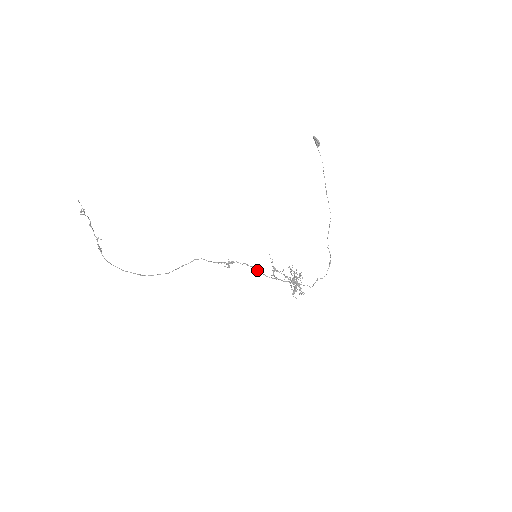
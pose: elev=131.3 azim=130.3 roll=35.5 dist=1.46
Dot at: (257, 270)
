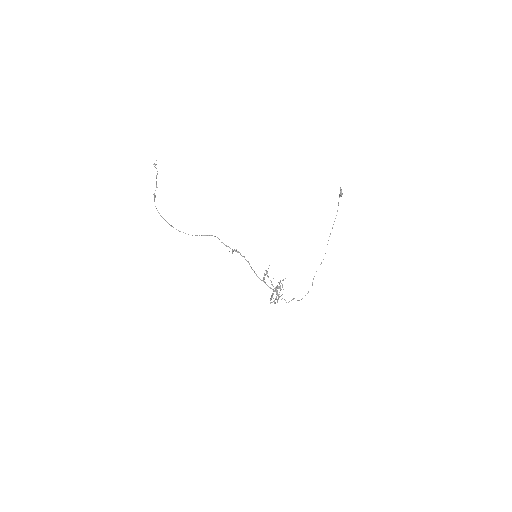
Dot at: (250, 266)
